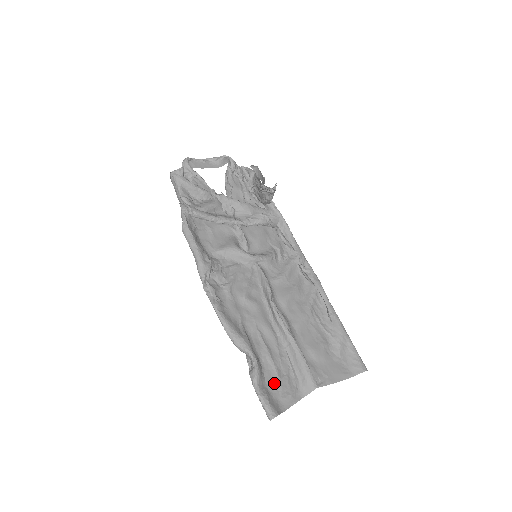
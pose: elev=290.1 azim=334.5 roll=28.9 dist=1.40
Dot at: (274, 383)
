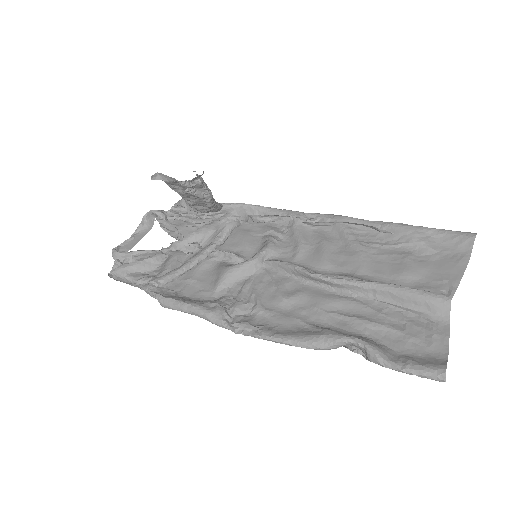
Dot at: (404, 342)
